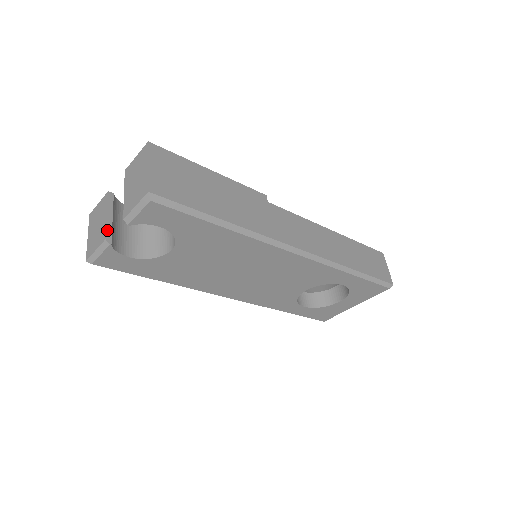
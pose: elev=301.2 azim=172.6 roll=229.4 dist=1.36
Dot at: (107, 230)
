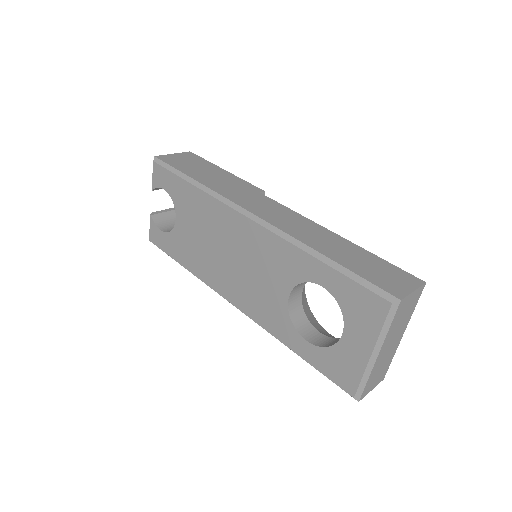
Dot at: (158, 211)
